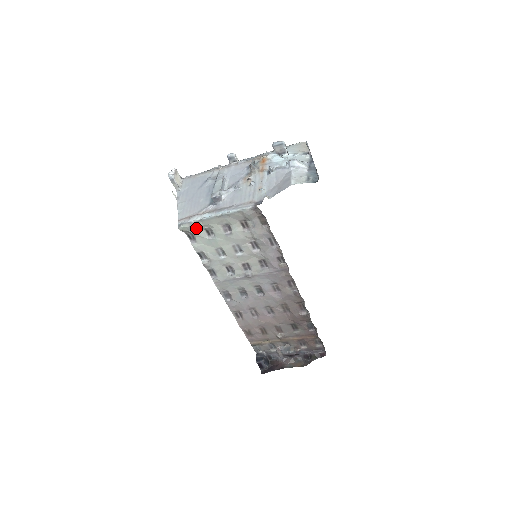
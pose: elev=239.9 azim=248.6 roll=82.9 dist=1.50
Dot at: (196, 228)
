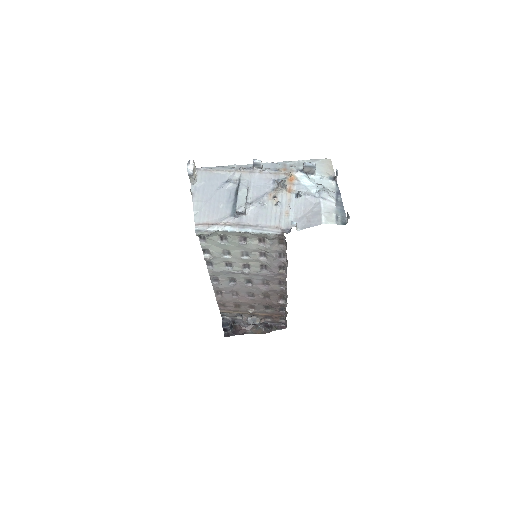
Dot at: (212, 234)
